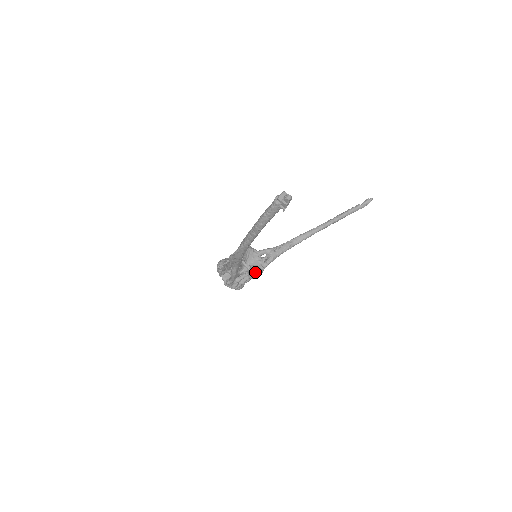
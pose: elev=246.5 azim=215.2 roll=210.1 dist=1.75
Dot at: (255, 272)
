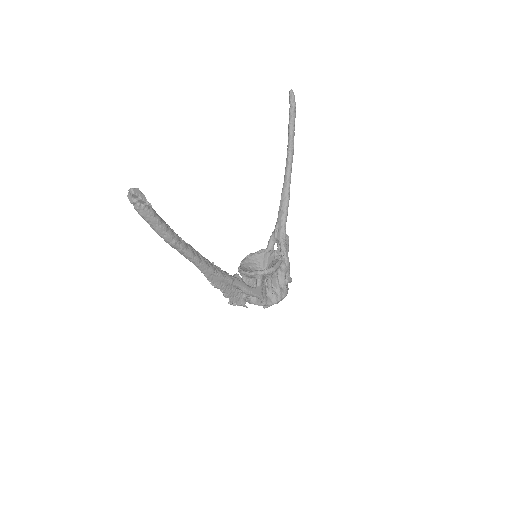
Dot at: (269, 269)
